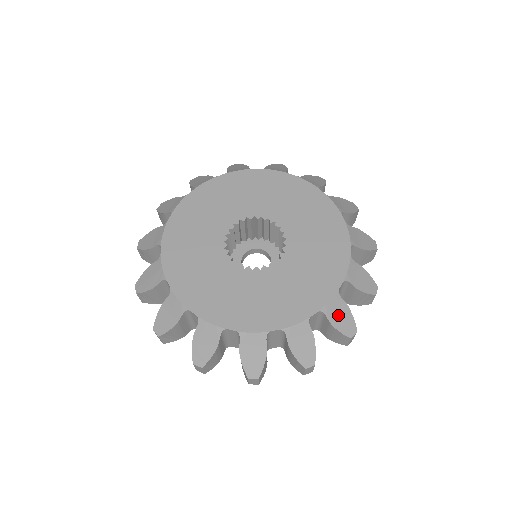
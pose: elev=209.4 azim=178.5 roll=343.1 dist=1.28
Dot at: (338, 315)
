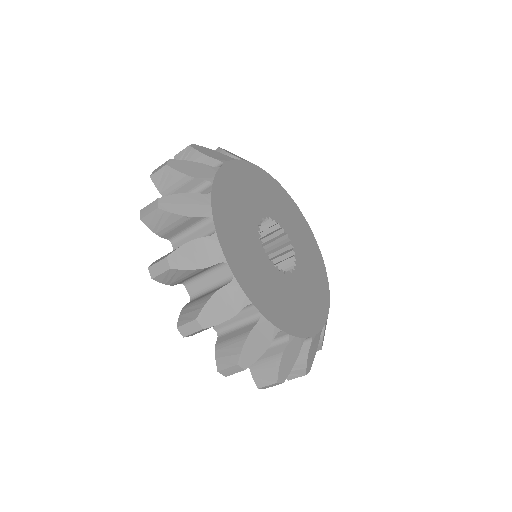
Dot at: (313, 349)
